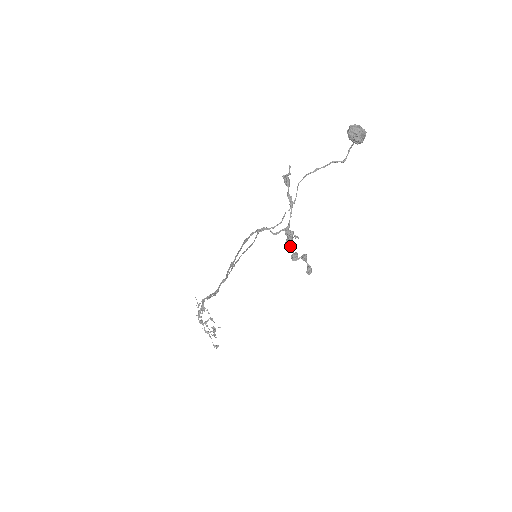
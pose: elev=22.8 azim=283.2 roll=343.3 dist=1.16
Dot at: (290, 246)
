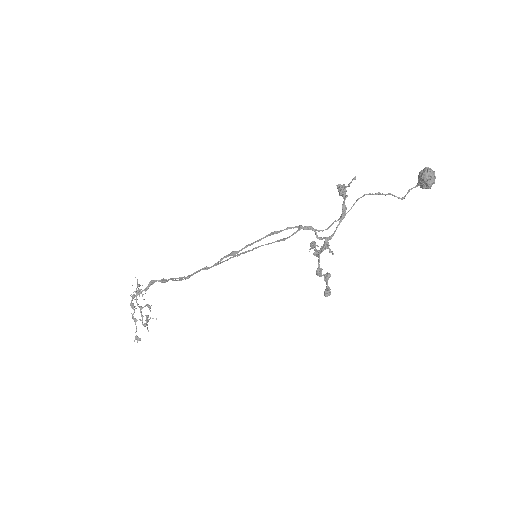
Dot at: (319, 258)
